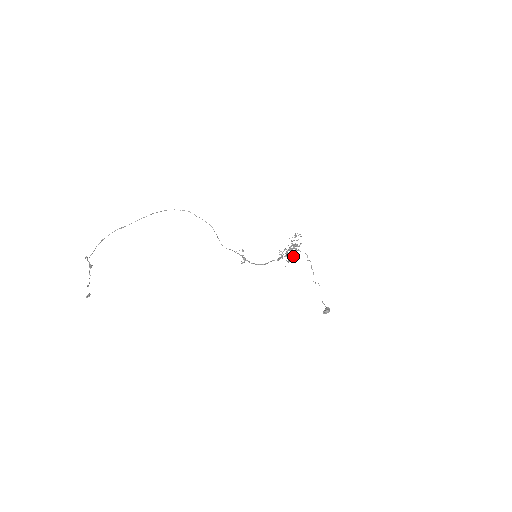
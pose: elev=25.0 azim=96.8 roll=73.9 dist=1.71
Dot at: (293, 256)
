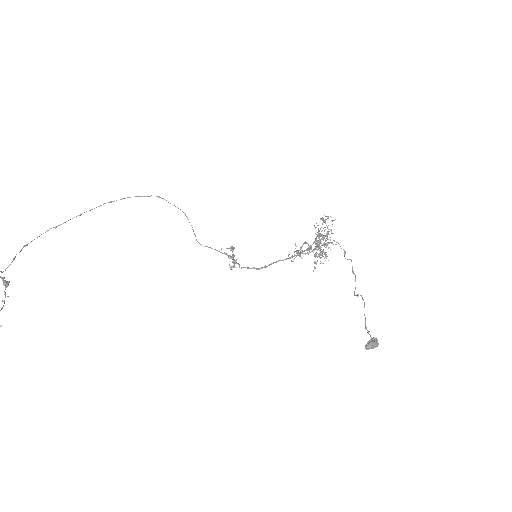
Dot at: (319, 253)
